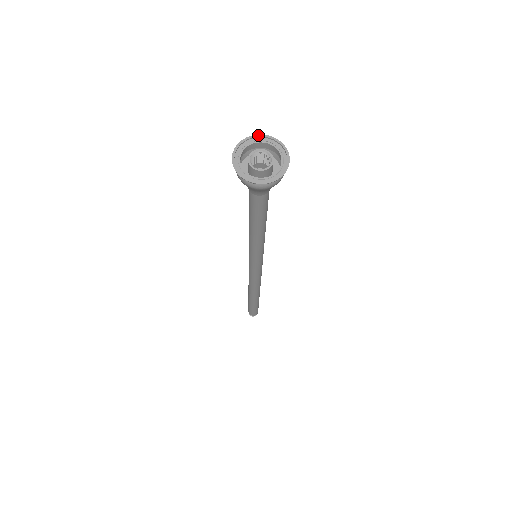
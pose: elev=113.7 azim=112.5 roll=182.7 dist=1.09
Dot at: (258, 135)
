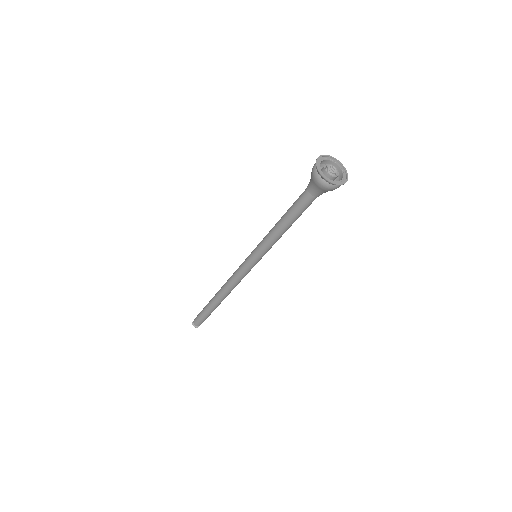
Dot at: (341, 163)
